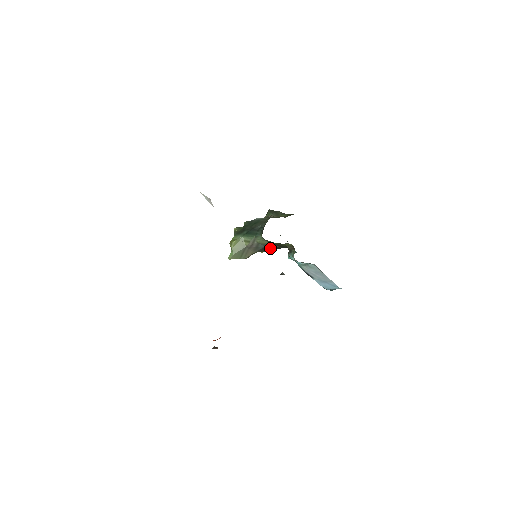
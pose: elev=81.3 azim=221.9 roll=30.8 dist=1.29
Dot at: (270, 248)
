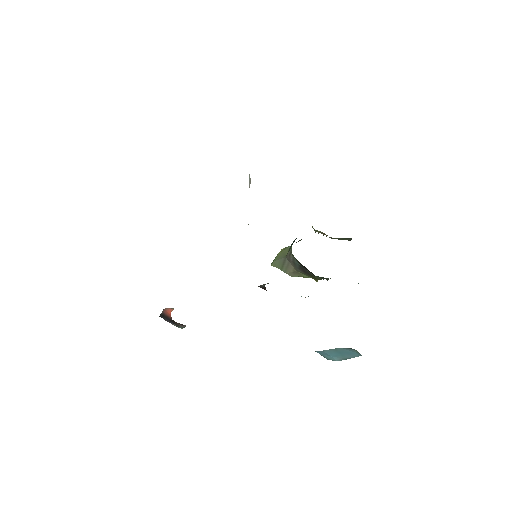
Dot at: occluded
